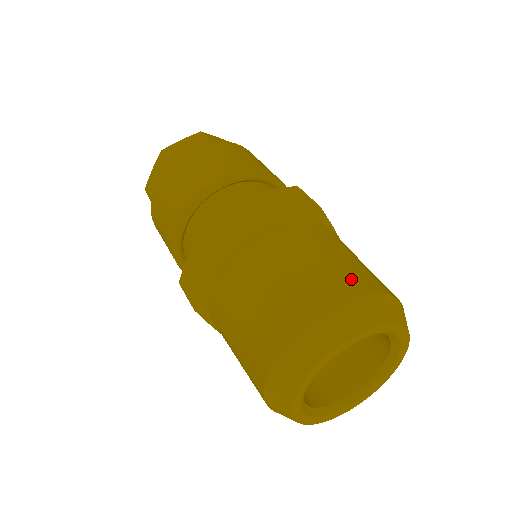
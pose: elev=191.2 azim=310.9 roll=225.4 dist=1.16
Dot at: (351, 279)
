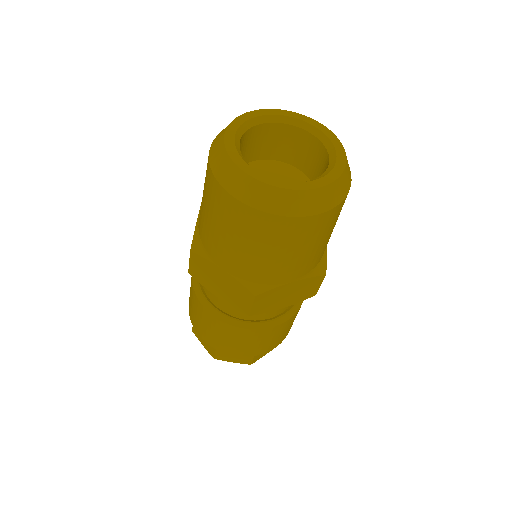
Dot at: occluded
